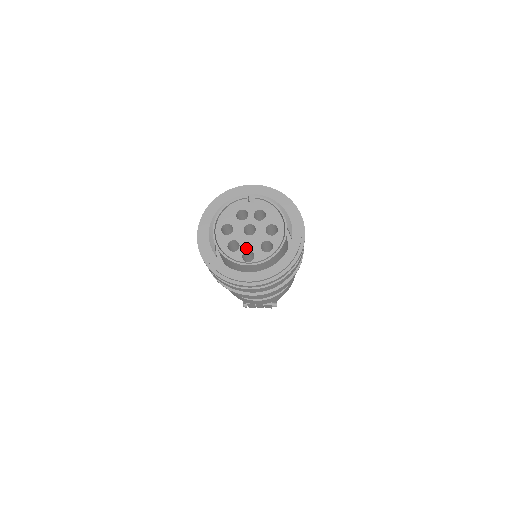
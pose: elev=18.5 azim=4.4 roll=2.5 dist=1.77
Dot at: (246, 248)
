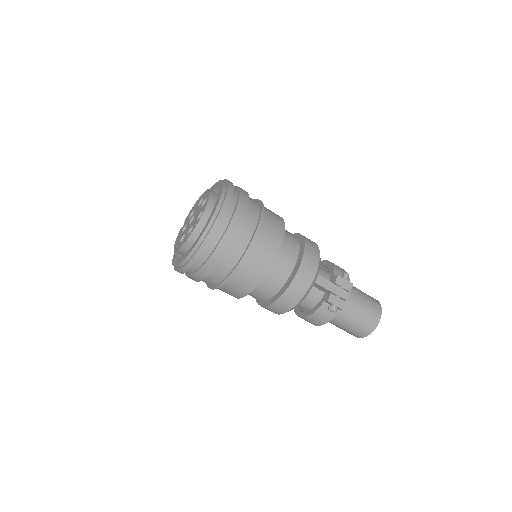
Dot at: (196, 219)
